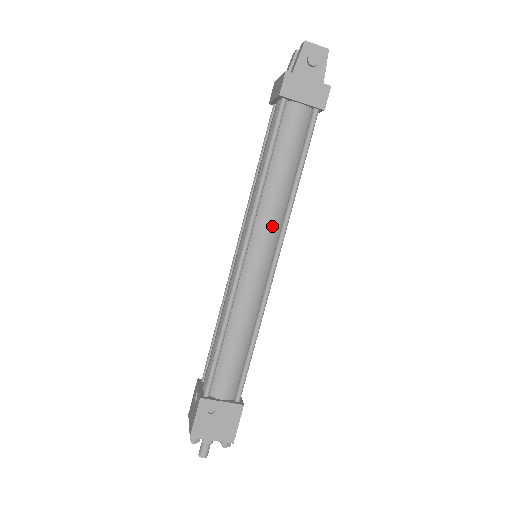
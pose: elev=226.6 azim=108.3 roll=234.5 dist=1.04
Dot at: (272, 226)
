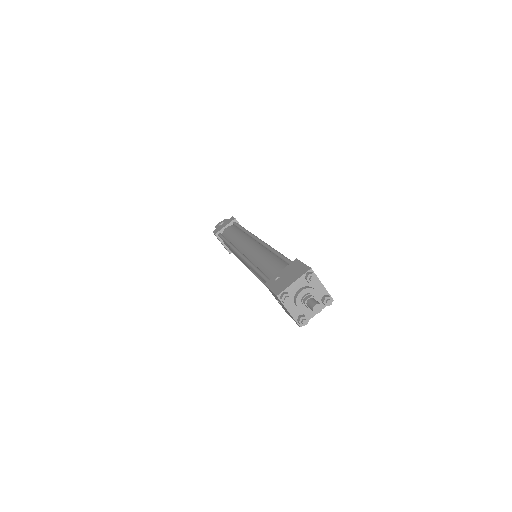
Dot at: (245, 240)
